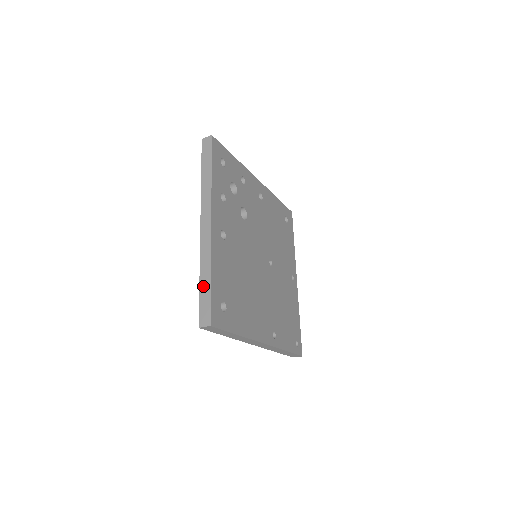
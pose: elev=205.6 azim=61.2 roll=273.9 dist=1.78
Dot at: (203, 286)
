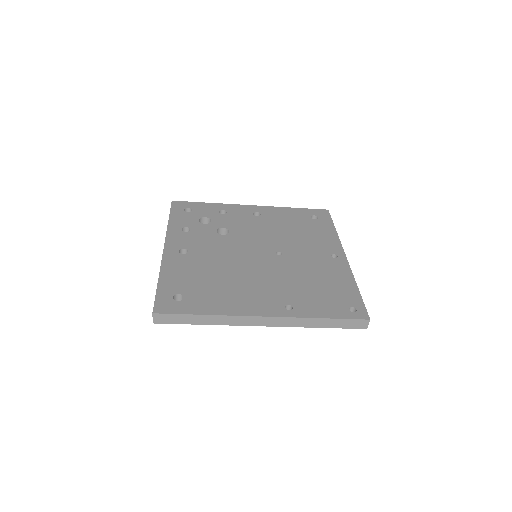
Dot at: occluded
